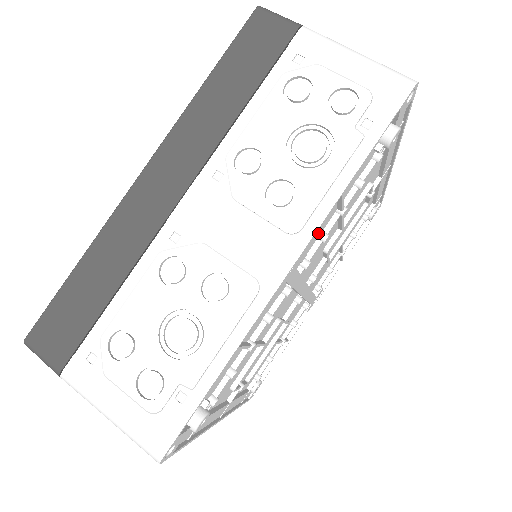
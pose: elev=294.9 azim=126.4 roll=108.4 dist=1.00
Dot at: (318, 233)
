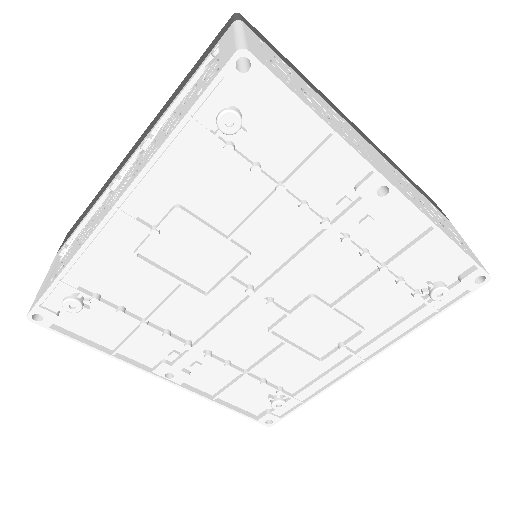
Dot at: (373, 243)
